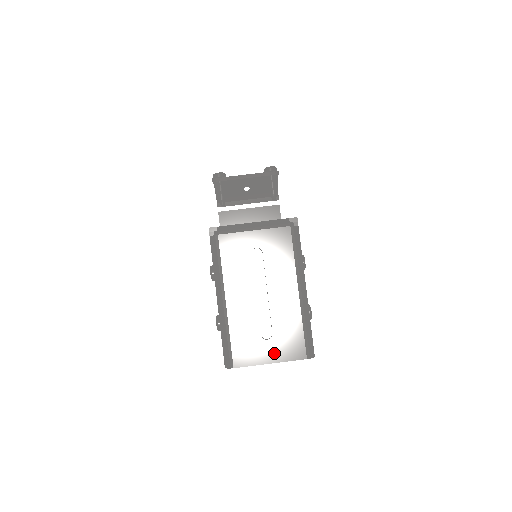
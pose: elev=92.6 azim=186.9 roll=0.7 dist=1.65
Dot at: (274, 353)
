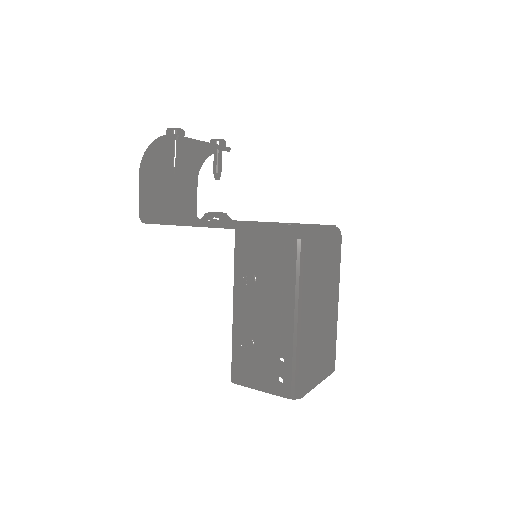
Dot at: (322, 371)
